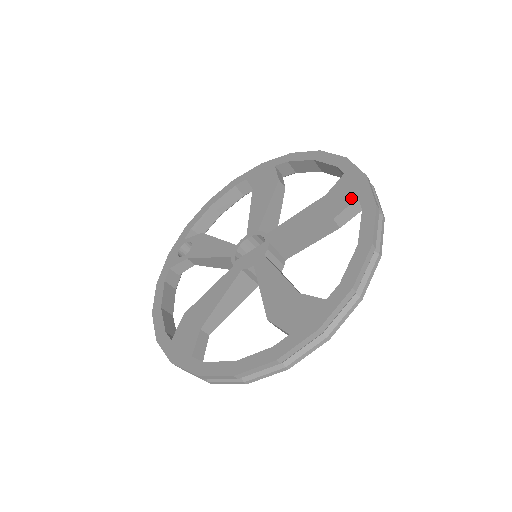
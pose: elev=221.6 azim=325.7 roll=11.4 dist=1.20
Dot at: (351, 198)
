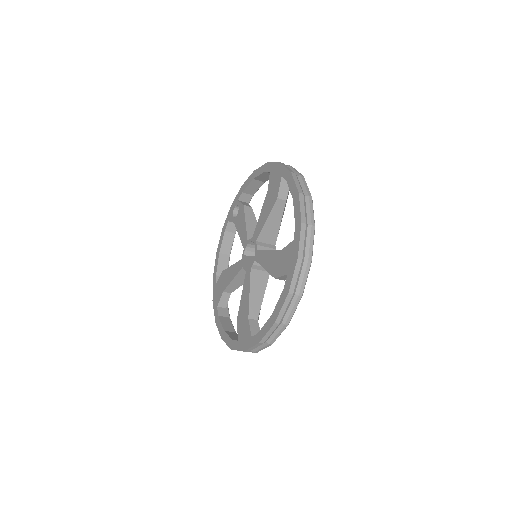
Dot at: (285, 271)
